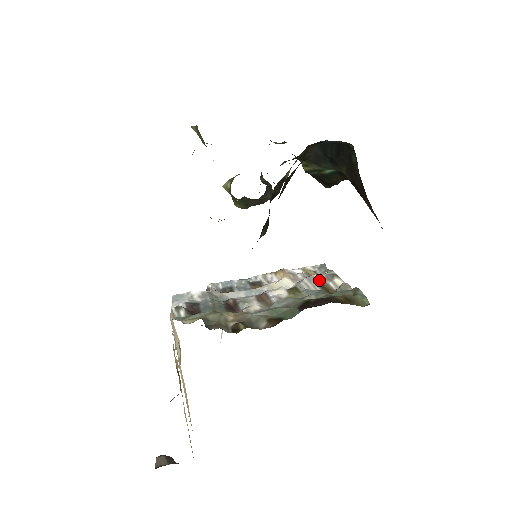
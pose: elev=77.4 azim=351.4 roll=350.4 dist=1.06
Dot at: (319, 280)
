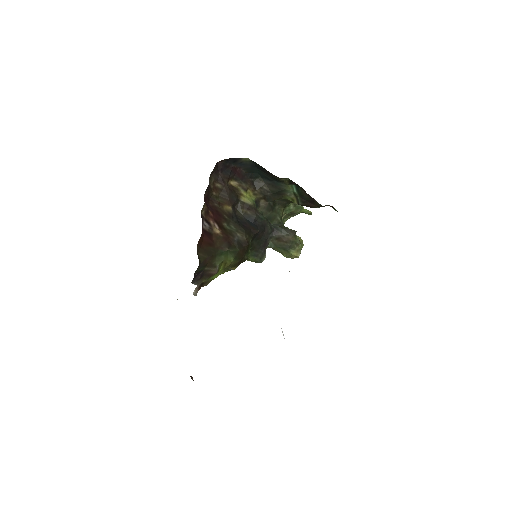
Dot at: occluded
